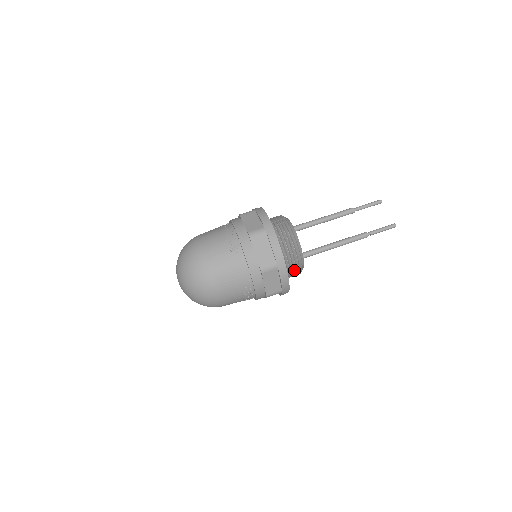
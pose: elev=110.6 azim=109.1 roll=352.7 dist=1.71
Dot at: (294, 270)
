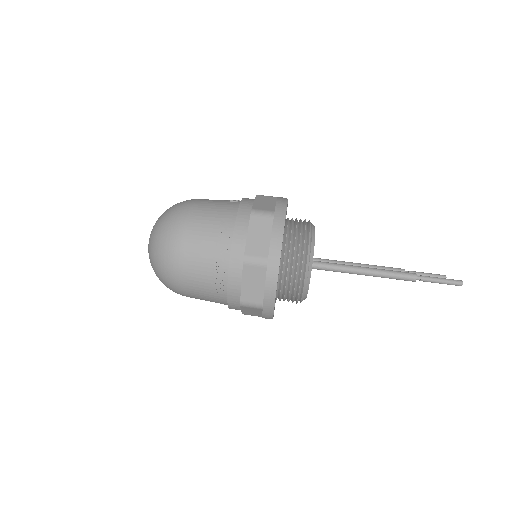
Dot at: (296, 259)
